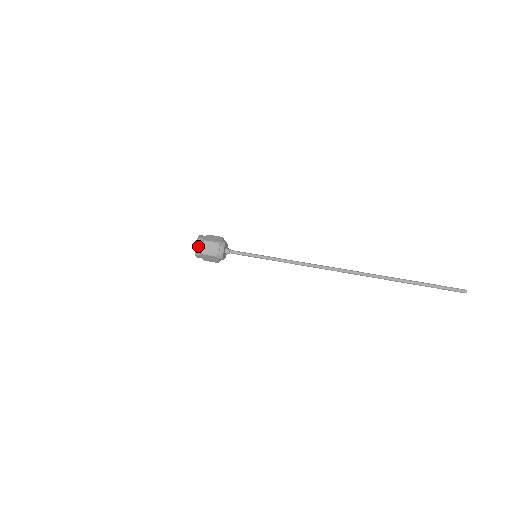
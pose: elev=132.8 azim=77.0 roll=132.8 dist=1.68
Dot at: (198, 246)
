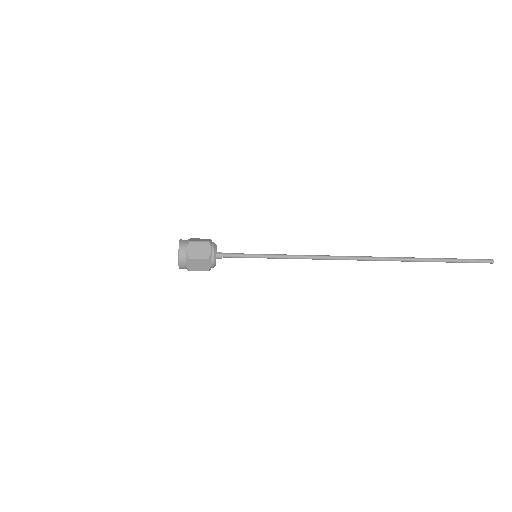
Dot at: (183, 249)
